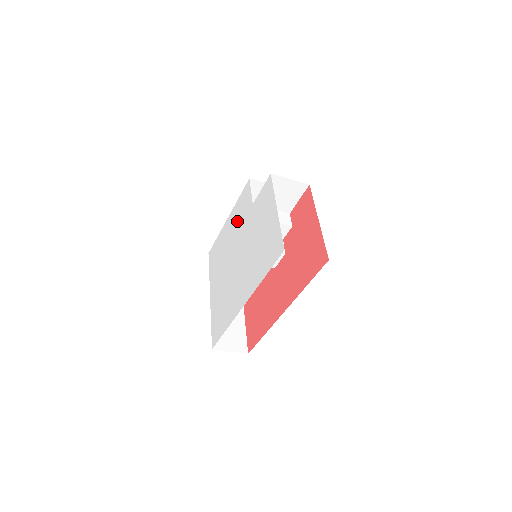
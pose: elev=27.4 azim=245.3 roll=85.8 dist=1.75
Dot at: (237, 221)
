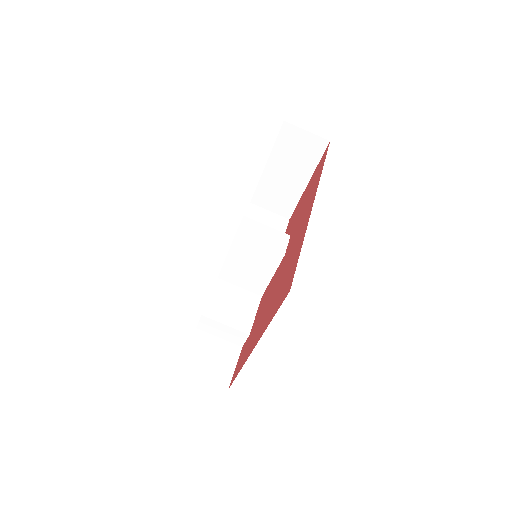
Dot at: occluded
